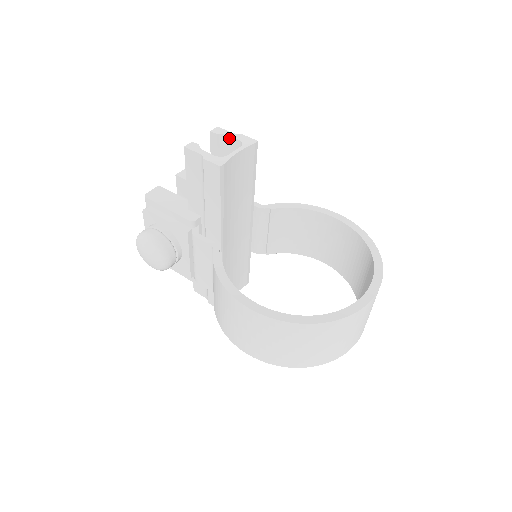
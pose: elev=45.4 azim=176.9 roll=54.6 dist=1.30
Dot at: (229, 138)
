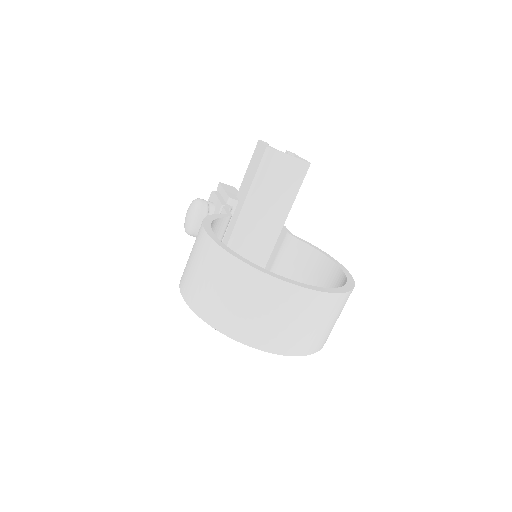
Dot at: occluded
